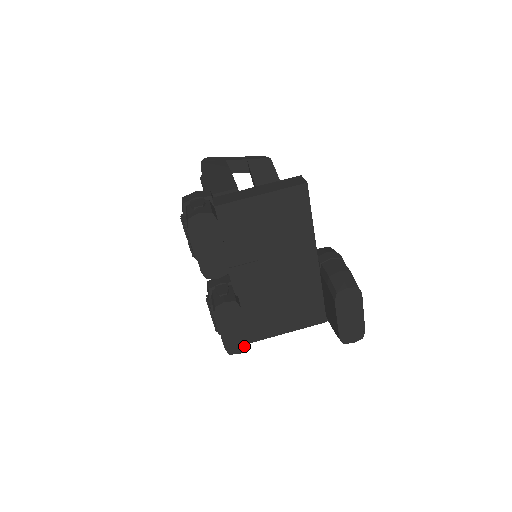
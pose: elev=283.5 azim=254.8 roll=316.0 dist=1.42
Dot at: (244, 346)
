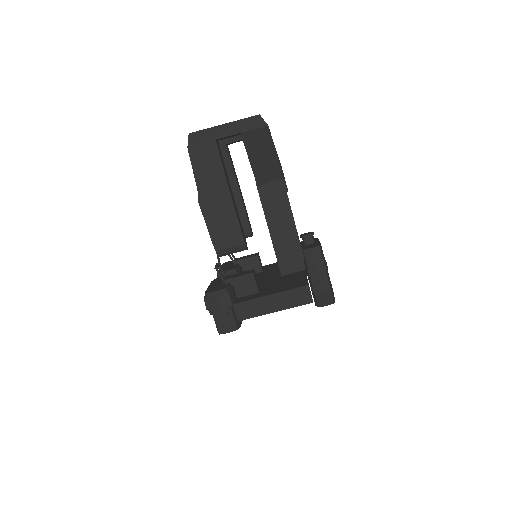
Dot at: occluded
